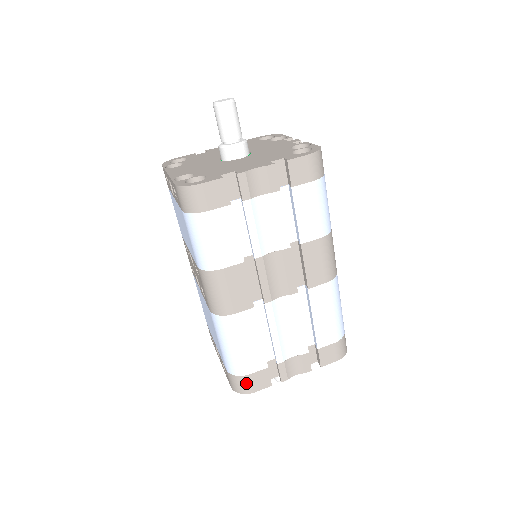
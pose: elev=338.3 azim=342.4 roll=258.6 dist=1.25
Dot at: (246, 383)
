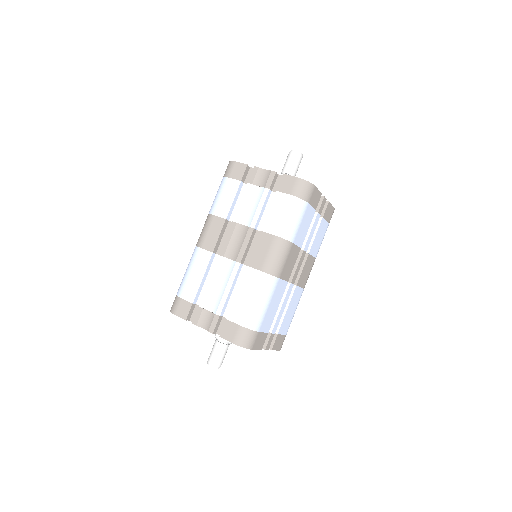
Dot at: (176, 304)
